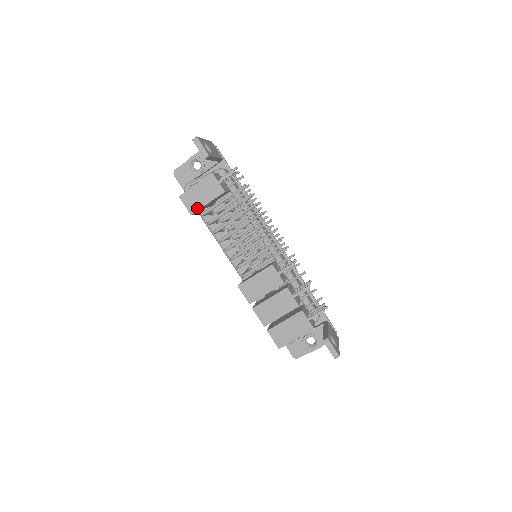
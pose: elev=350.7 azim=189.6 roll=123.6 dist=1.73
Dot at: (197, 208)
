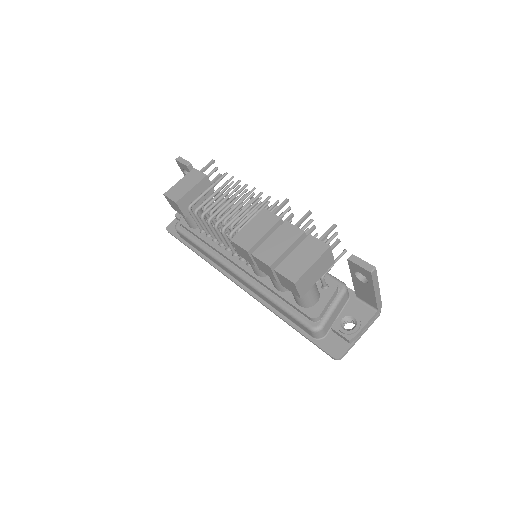
Dot at: (181, 196)
